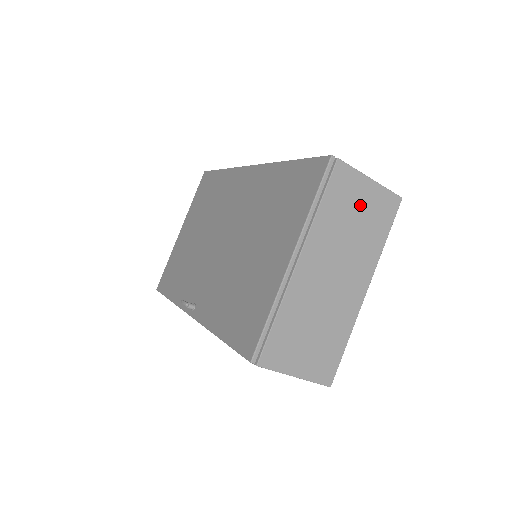
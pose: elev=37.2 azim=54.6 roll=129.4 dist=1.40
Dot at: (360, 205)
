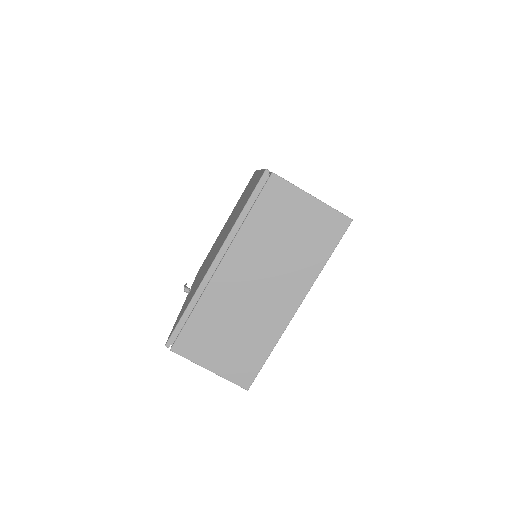
Dot at: (296, 221)
